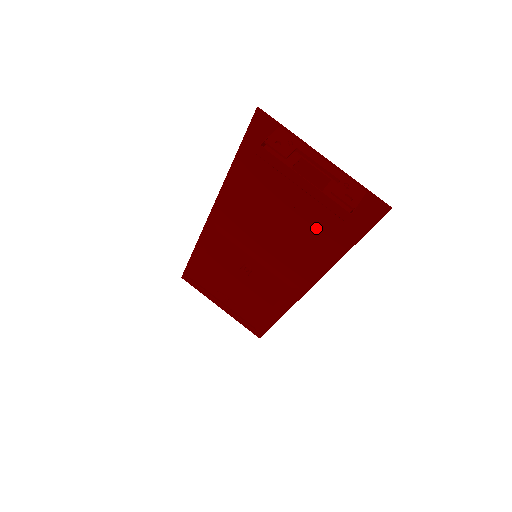
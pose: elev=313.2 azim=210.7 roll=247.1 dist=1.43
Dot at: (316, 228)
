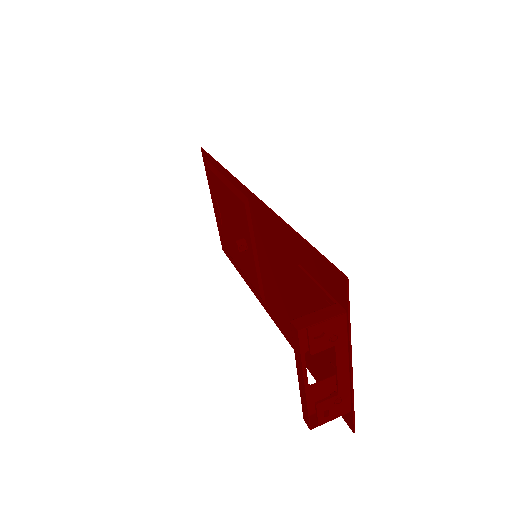
Dot at: occluded
